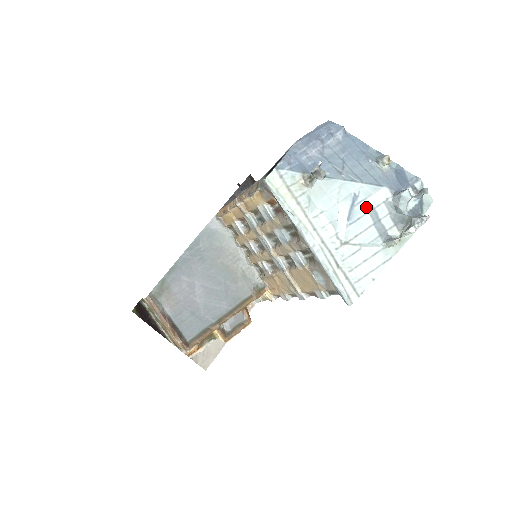
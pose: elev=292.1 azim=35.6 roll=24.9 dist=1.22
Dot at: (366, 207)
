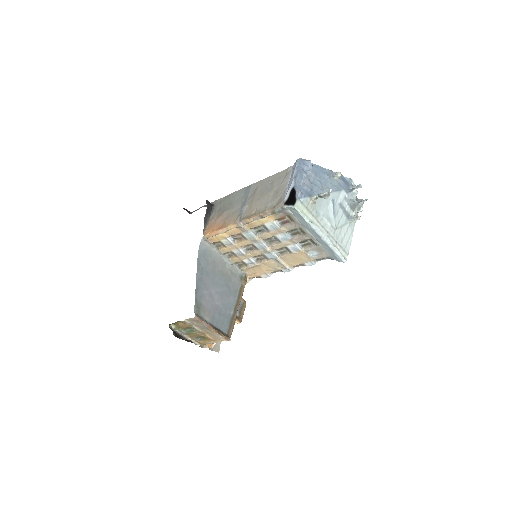
Dot at: (339, 205)
